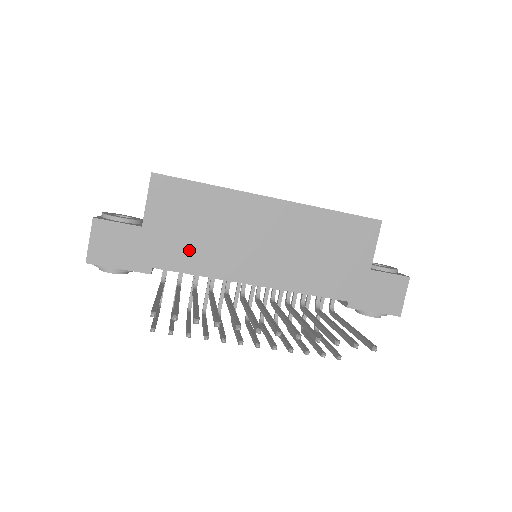
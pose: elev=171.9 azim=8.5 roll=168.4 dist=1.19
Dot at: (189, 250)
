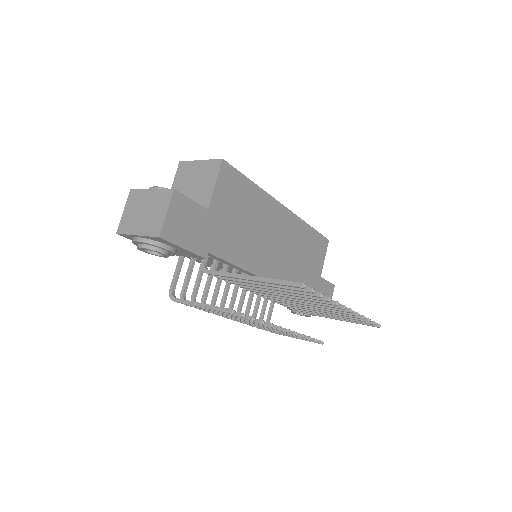
Dot at: (235, 240)
